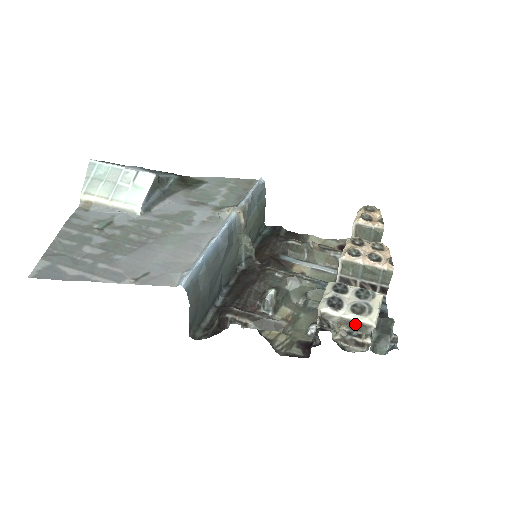
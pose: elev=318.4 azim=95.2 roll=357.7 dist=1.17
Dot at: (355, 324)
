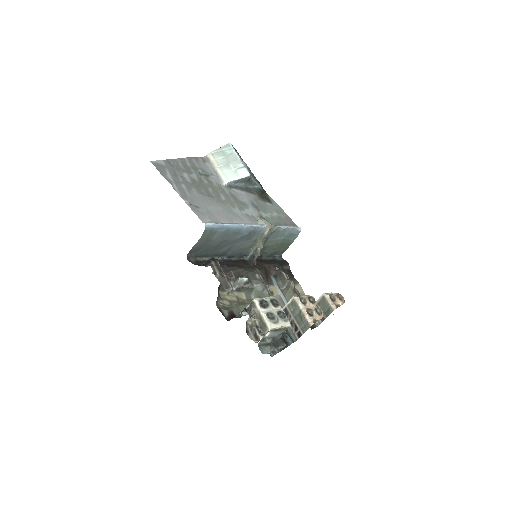
Dot at: (262, 322)
